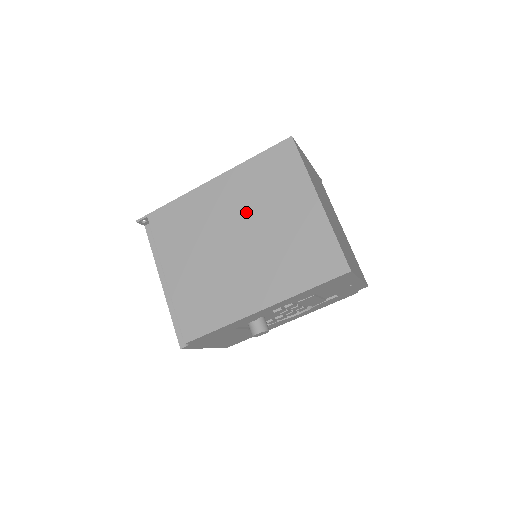
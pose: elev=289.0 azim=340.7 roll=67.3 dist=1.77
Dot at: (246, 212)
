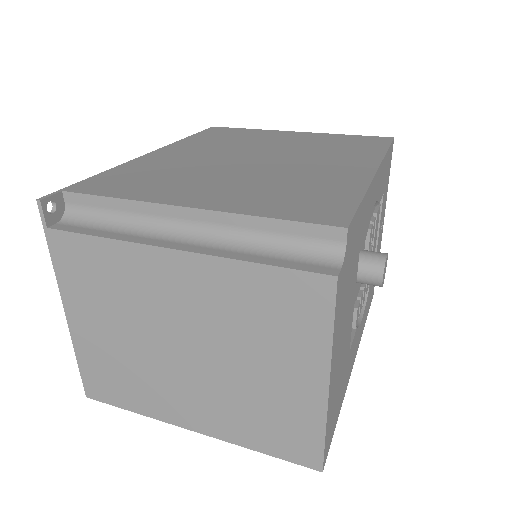
Dot at: (234, 150)
